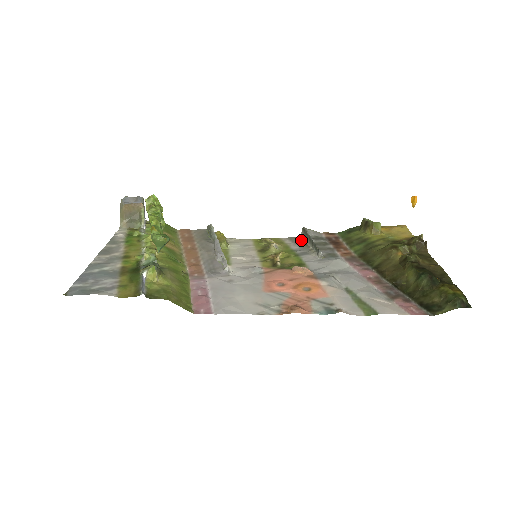
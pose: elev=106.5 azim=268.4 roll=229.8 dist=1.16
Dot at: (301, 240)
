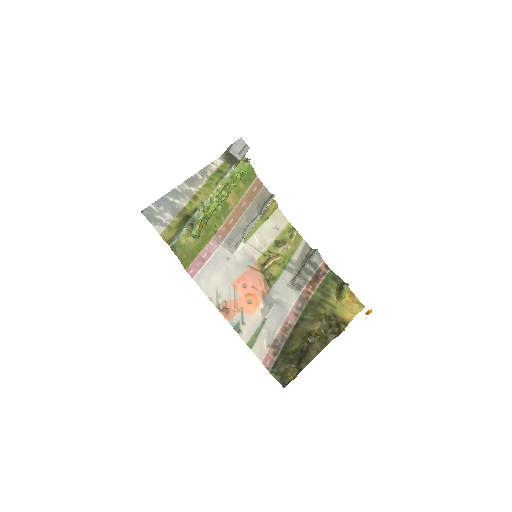
Dot at: (308, 254)
